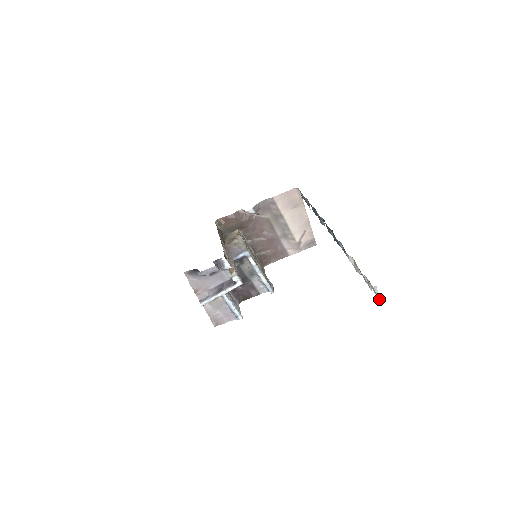
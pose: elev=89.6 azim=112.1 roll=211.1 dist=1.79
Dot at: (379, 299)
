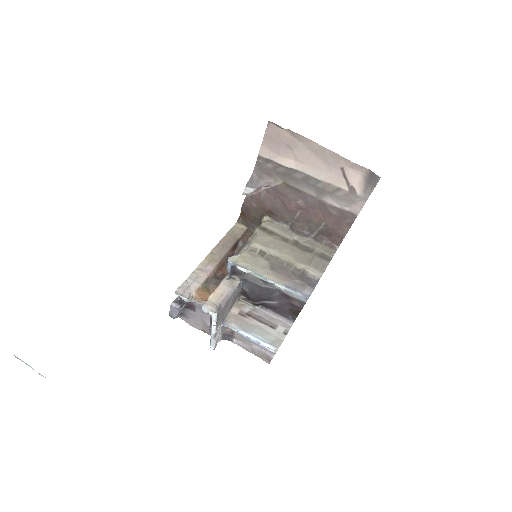
Dot at: (42, 375)
